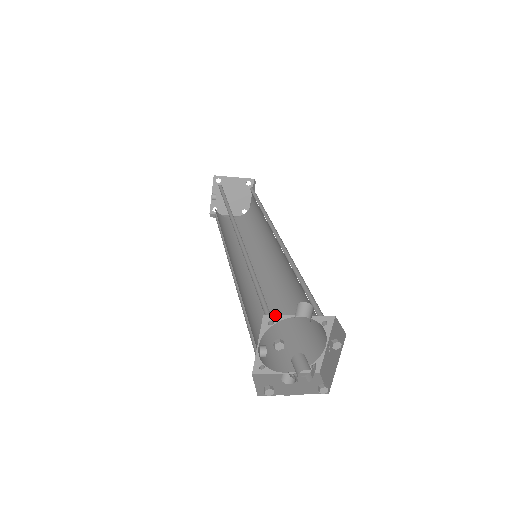
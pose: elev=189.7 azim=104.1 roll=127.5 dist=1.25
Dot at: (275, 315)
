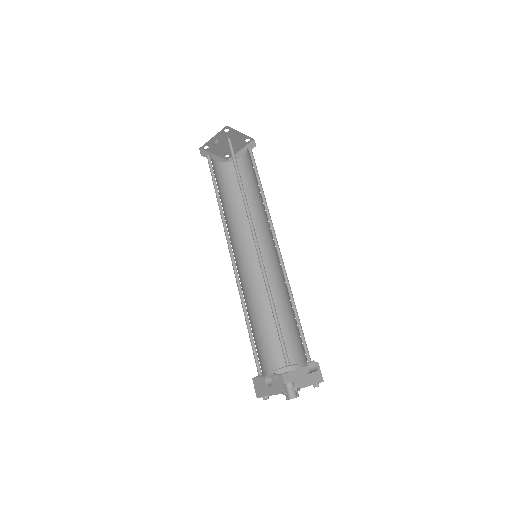
Dot at: (294, 364)
